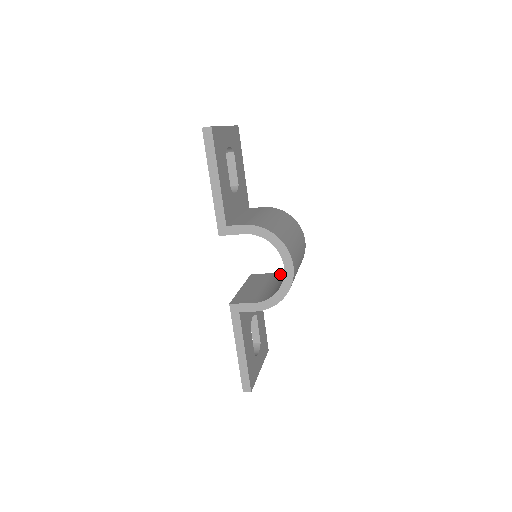
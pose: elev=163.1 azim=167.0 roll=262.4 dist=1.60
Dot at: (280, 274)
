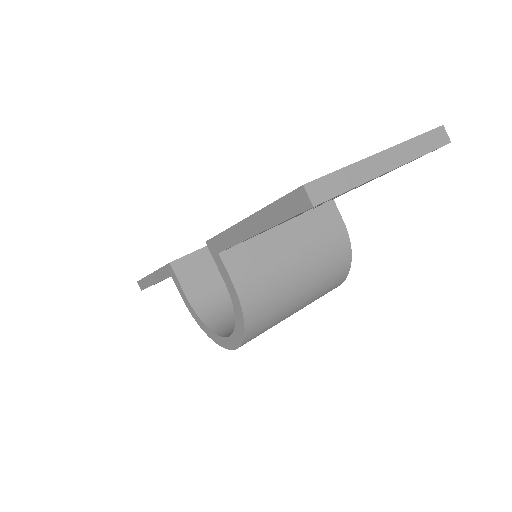
Dot at: occluded
